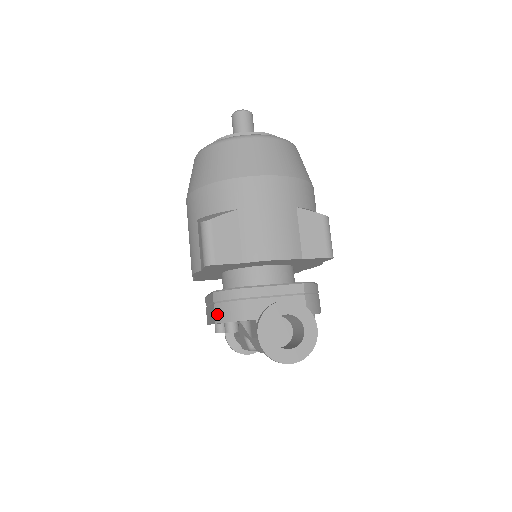
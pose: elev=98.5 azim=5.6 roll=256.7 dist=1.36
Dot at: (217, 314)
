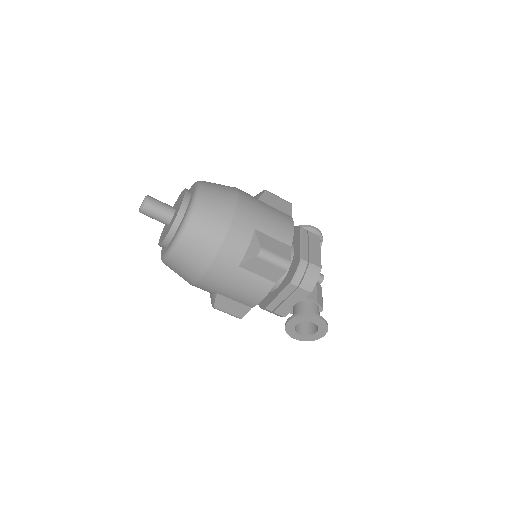
Dot at: occluded
